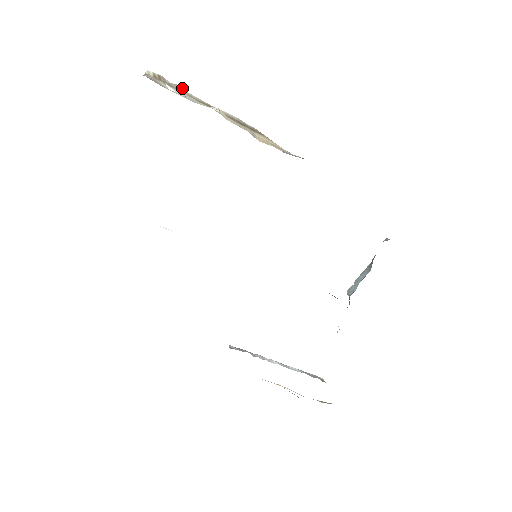
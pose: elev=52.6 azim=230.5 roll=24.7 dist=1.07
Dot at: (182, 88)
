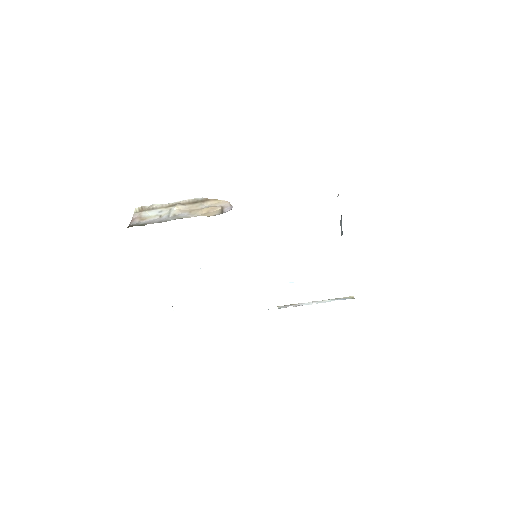
Dot at: (156, 204)
